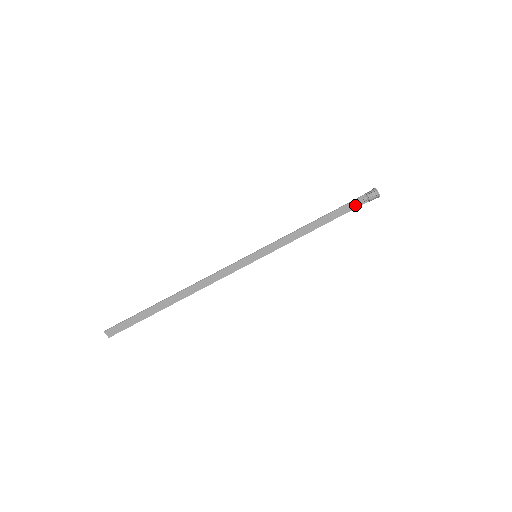
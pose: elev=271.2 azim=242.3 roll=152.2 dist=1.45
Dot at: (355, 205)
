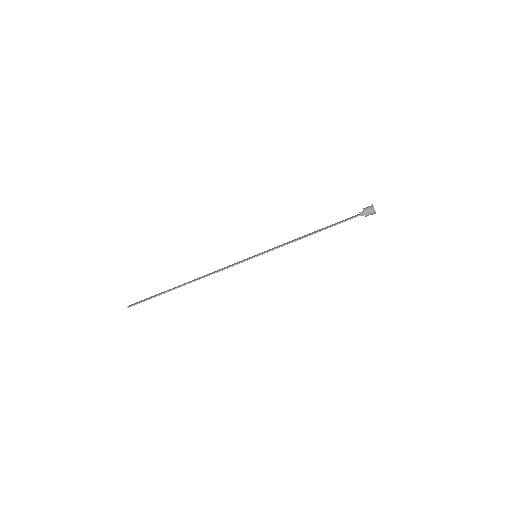
Dot at: (351, 218)
